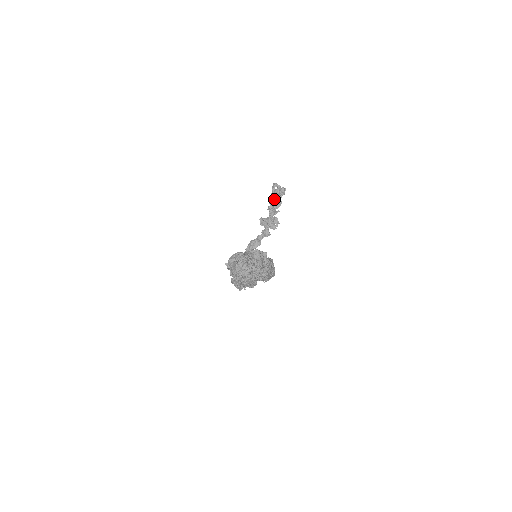
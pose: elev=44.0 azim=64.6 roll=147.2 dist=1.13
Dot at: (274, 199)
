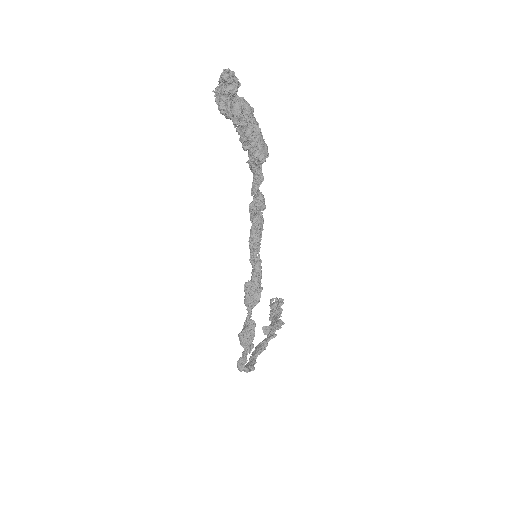
Dot at: (274, 309)
